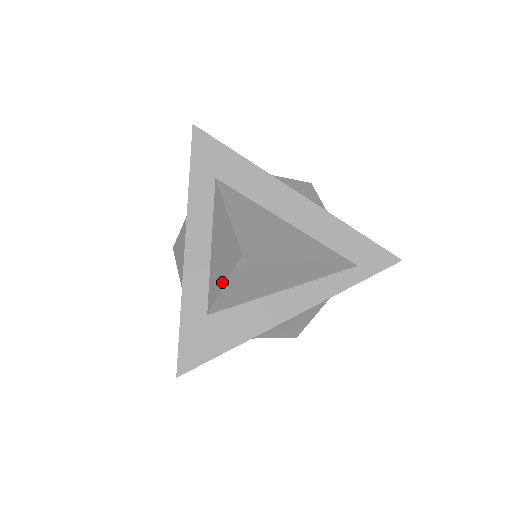
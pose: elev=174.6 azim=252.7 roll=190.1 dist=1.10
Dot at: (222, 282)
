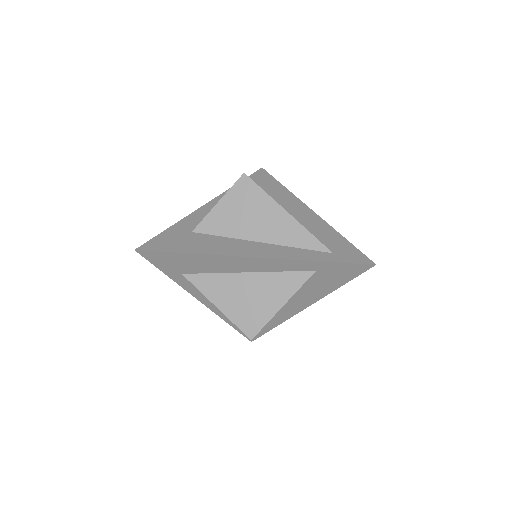
Dot at: (219, 202)
